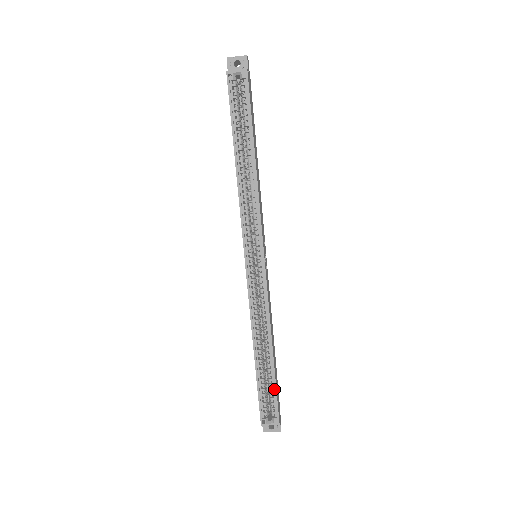
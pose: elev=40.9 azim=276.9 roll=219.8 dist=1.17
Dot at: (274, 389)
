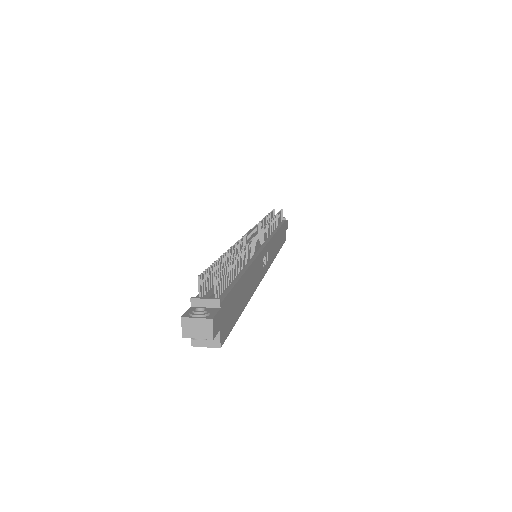
Dot at: occluded
